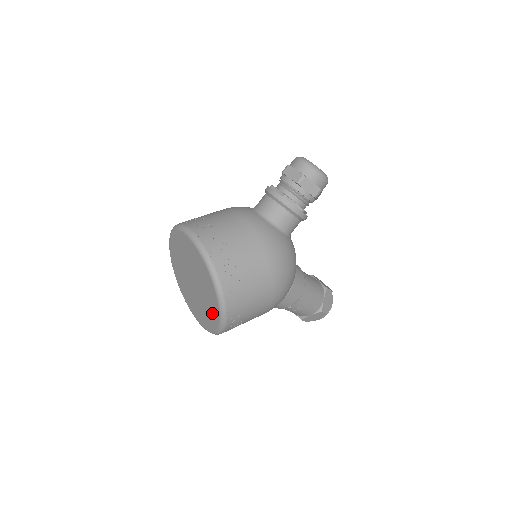
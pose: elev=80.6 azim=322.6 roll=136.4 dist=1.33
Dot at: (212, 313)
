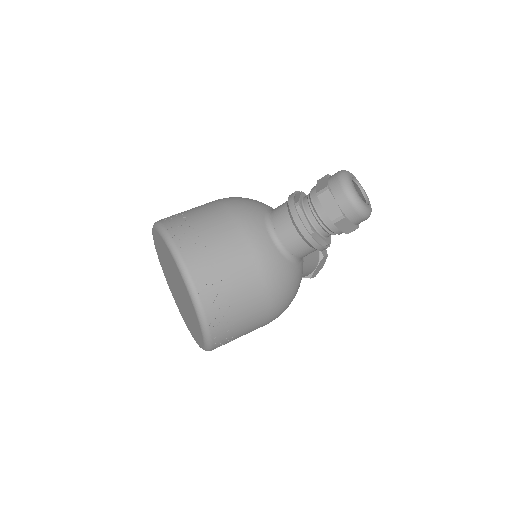
Dot at: (195, 333)
